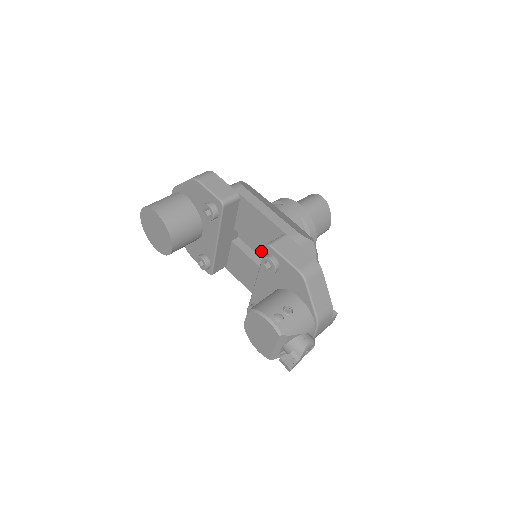
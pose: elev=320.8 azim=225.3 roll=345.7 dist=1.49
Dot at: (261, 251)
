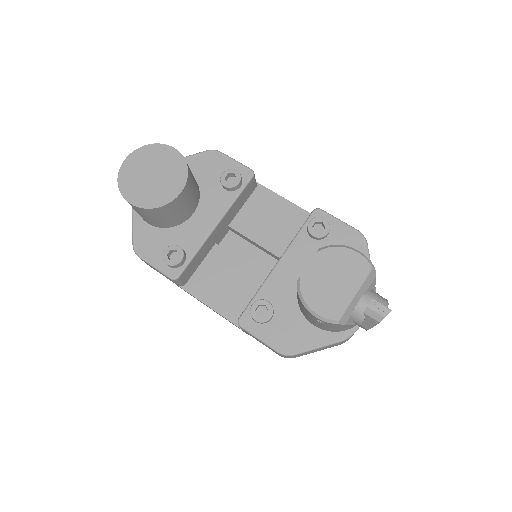
Dot at: (269, 247)
